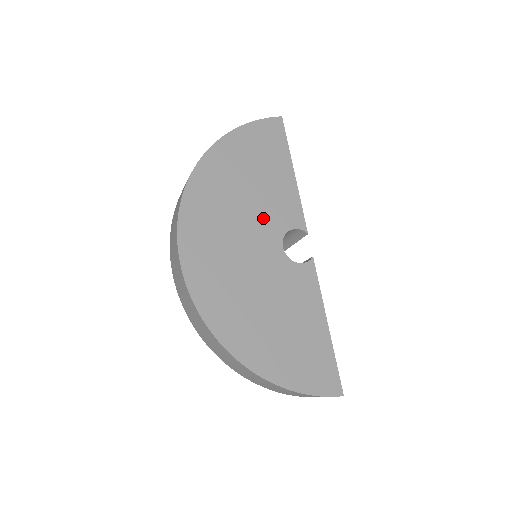
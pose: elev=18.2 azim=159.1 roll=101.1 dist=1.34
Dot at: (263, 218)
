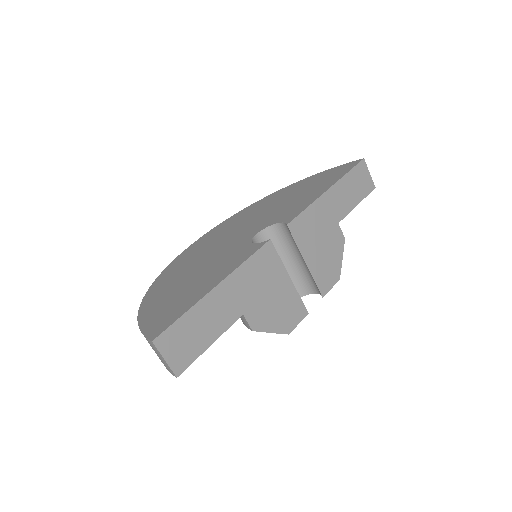
Dot at: (267, 218)
